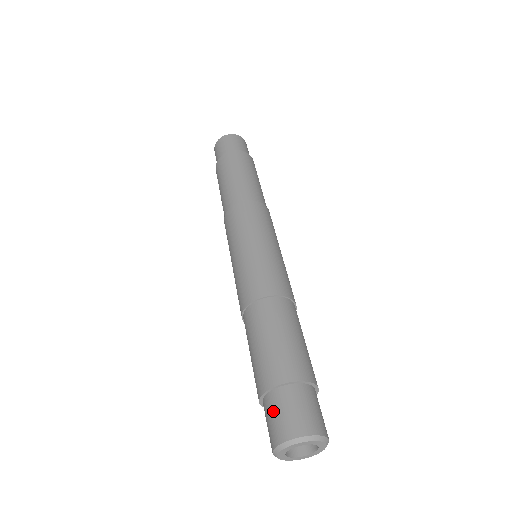
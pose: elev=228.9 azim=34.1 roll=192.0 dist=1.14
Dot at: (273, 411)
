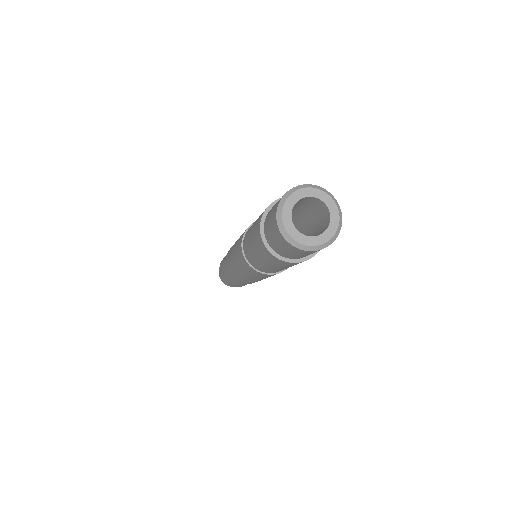
Dot at: occluded
